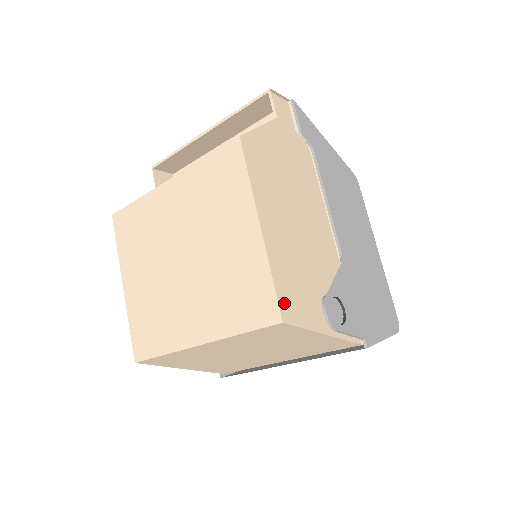
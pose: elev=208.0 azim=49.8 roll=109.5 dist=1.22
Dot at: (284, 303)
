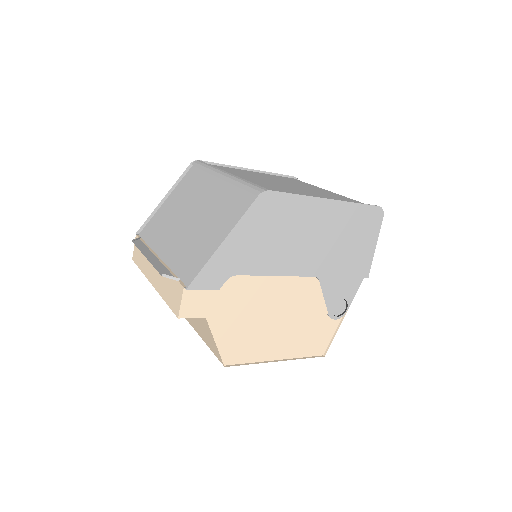
Dot at: (316, 351)
